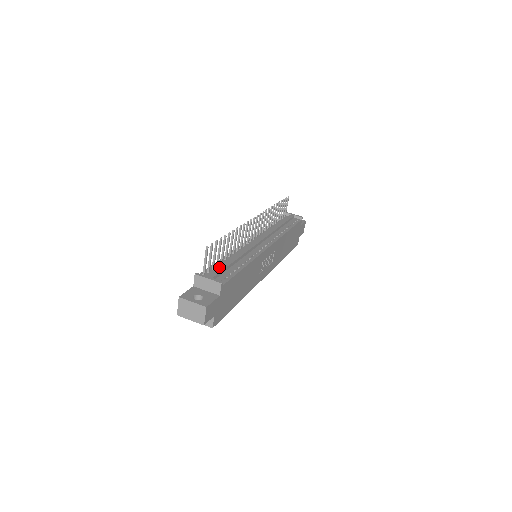
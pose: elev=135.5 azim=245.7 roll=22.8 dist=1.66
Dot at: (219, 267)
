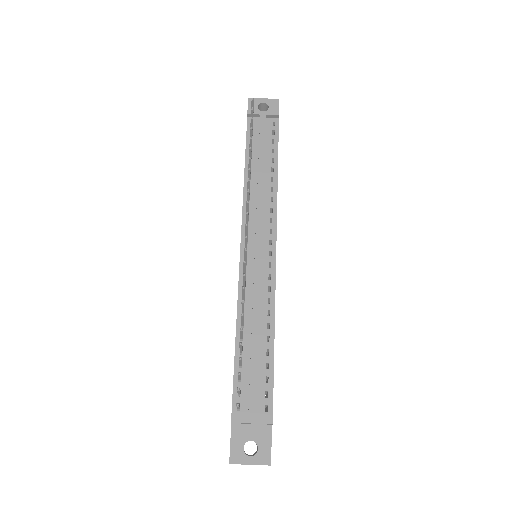
Dot at: (249, 380)
